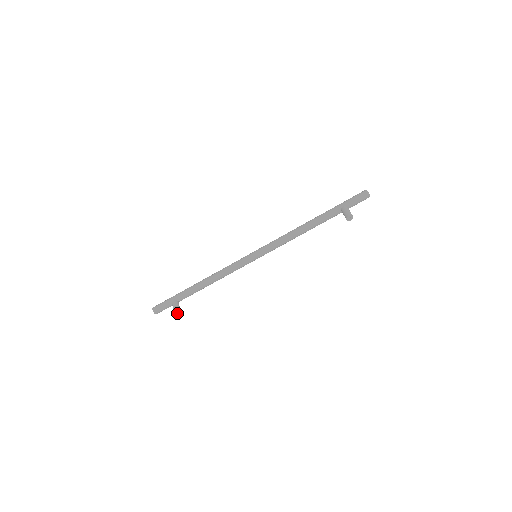
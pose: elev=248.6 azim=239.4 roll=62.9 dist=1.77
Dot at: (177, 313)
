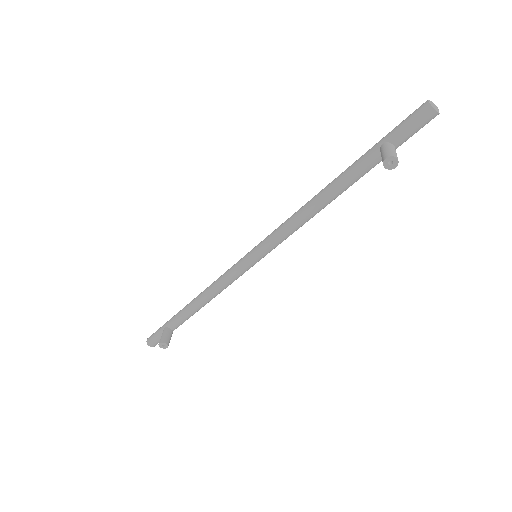
Dot at: (165, 347)
